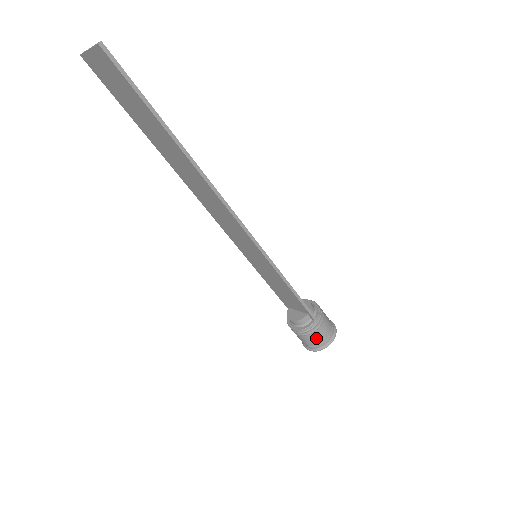
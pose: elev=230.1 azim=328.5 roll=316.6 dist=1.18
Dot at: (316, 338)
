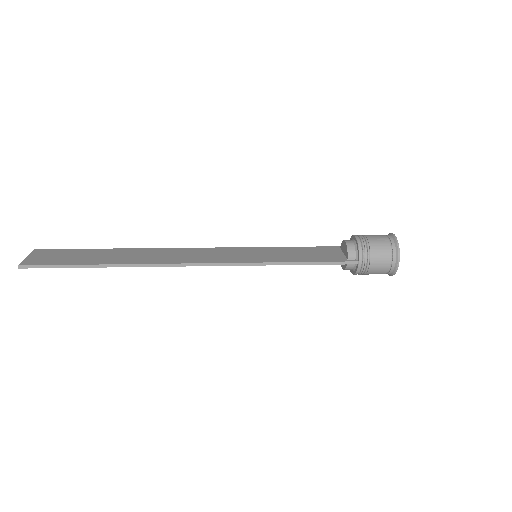
Dot at: (376, 272)
